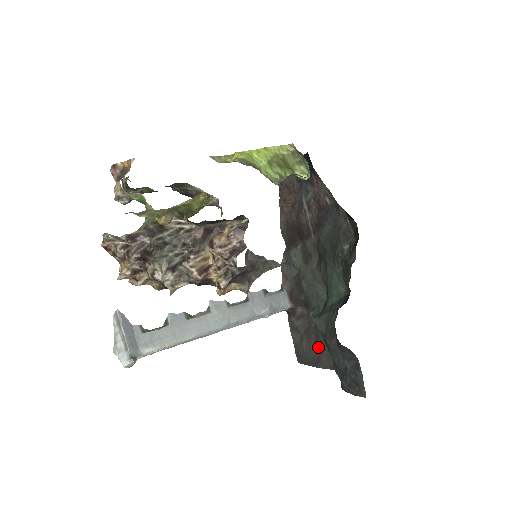
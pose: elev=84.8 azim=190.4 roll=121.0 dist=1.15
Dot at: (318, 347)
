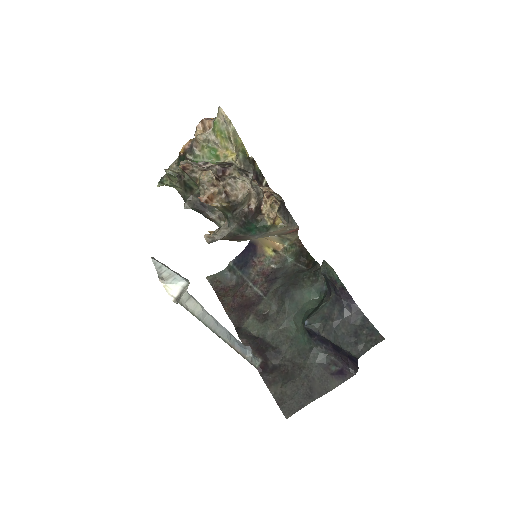
Dot at: (306, 377)
